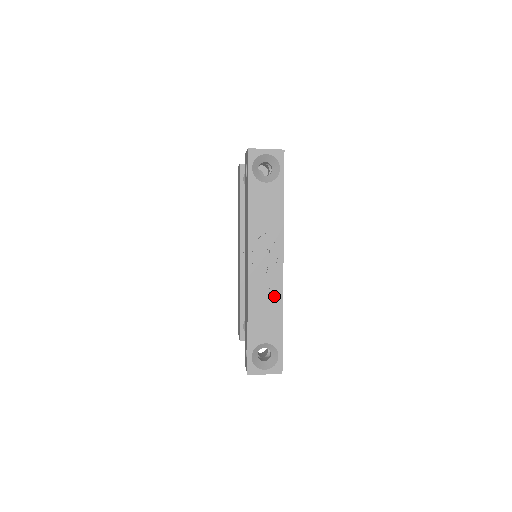
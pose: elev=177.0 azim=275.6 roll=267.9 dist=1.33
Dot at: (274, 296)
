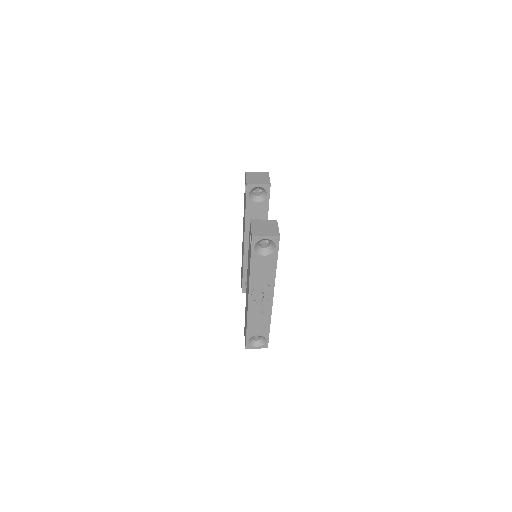
Dot at: (265, 314)
